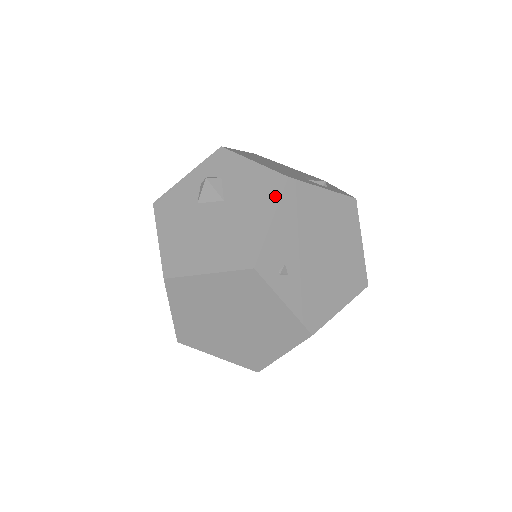
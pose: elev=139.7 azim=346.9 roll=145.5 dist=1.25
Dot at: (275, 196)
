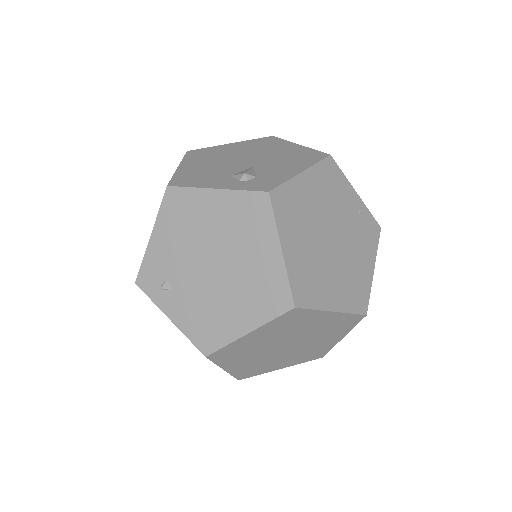
Dot at: (160, 208)
